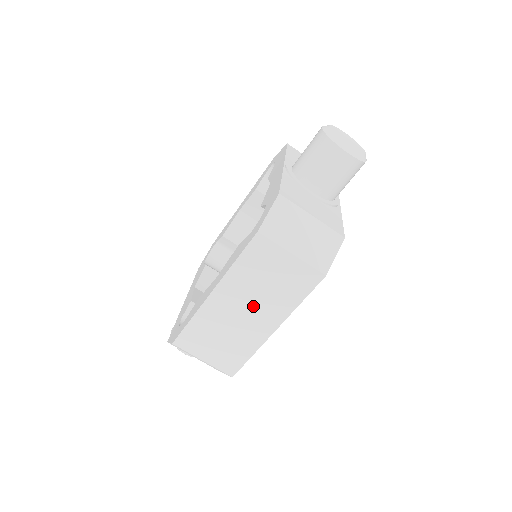
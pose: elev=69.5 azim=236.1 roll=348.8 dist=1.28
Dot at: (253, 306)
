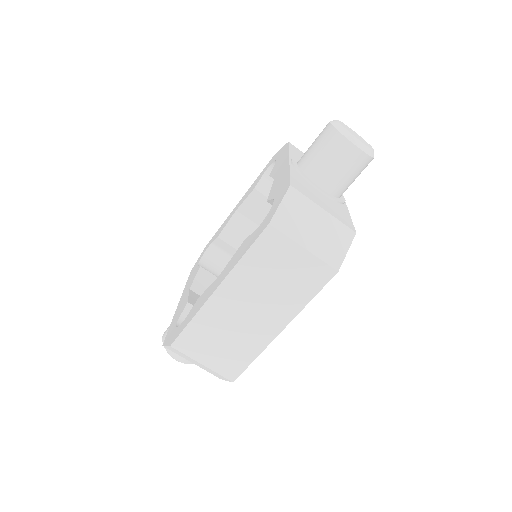
Dot at: (260, 304)
